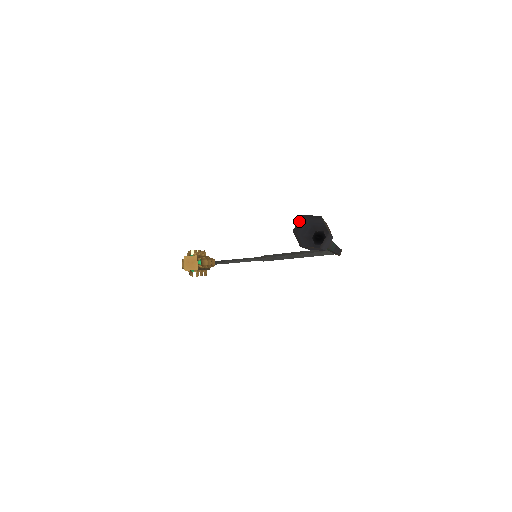
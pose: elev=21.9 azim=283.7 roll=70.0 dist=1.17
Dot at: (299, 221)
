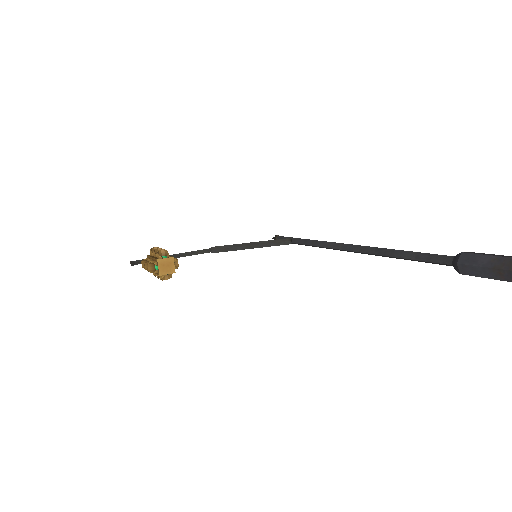
Dot at: out of frame
